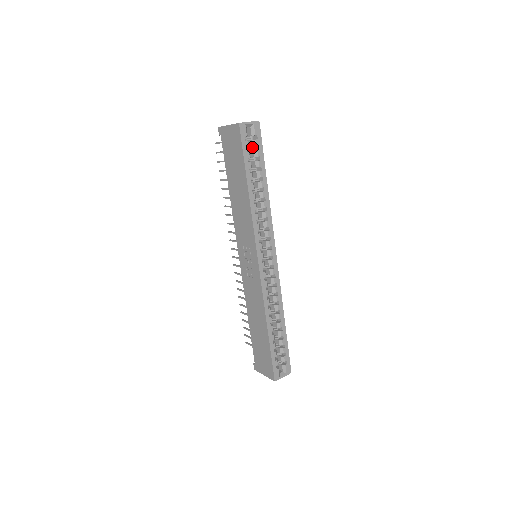
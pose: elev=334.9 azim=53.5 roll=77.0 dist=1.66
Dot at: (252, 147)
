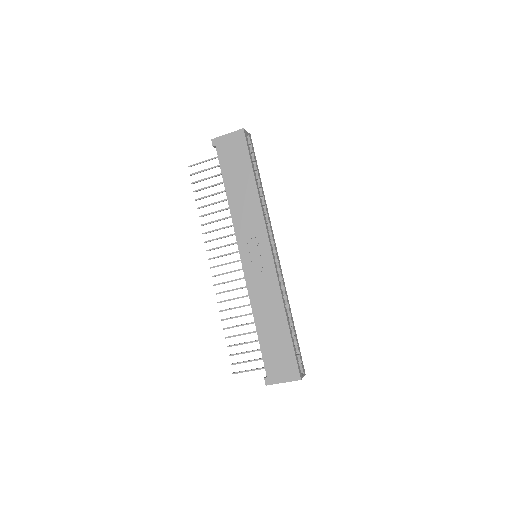
Dot at: occluded
